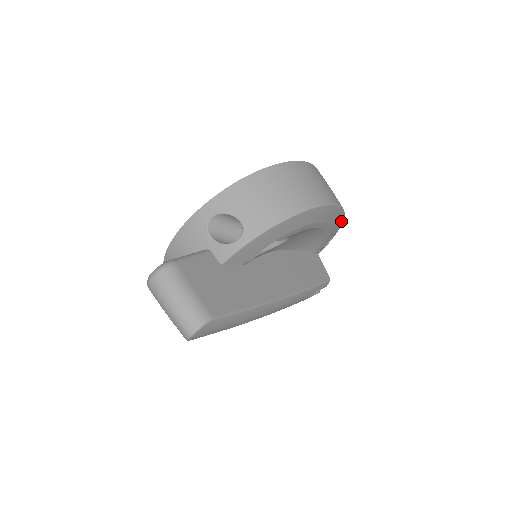
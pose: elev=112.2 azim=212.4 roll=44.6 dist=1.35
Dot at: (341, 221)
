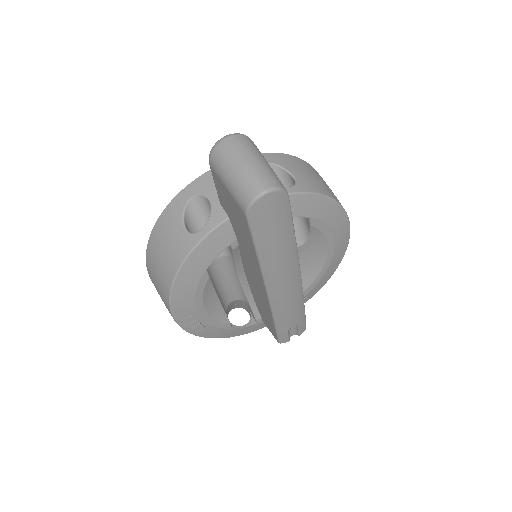
Dot at: (330, 275)
